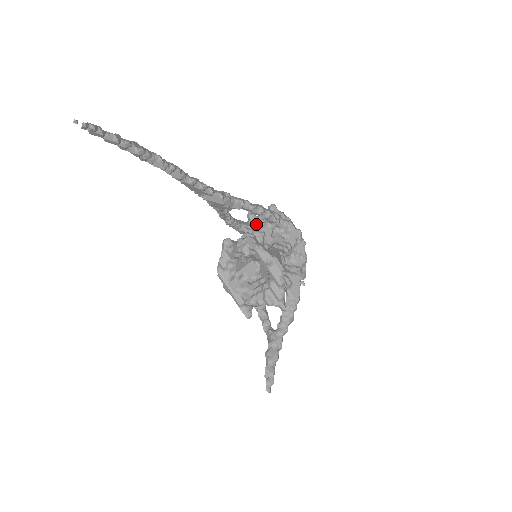
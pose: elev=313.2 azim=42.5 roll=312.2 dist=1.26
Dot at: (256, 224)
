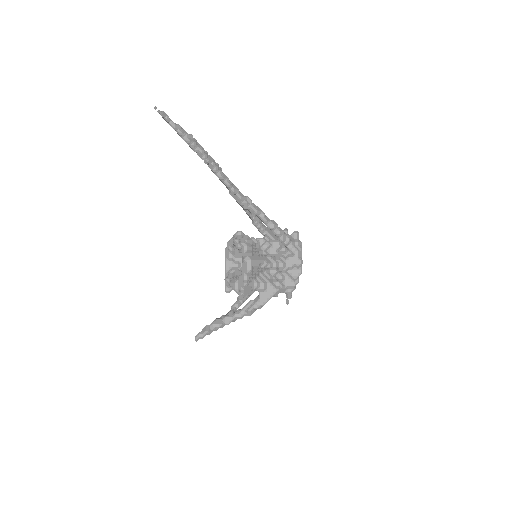
Dot at: occluded
